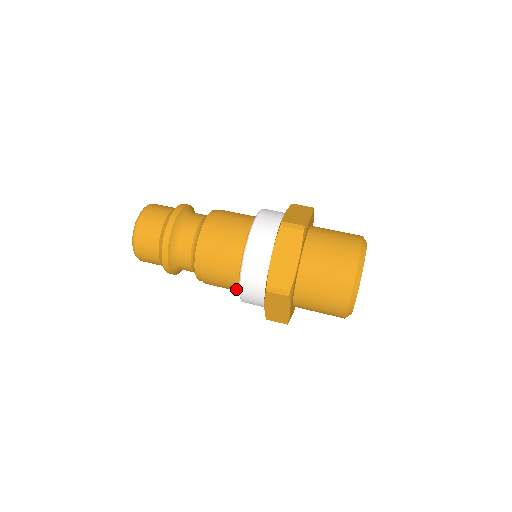
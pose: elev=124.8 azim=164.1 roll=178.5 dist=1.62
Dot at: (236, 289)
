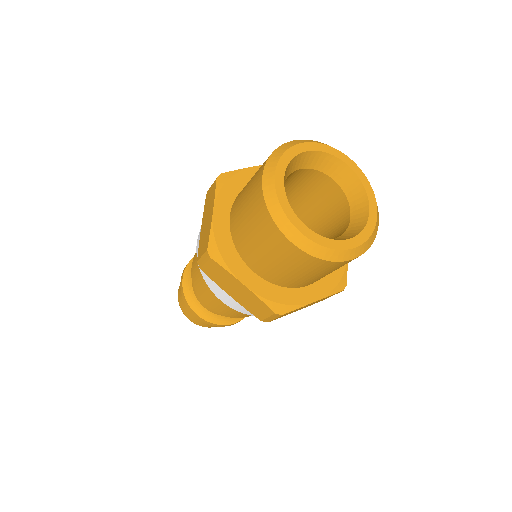
Dot at: occluded
